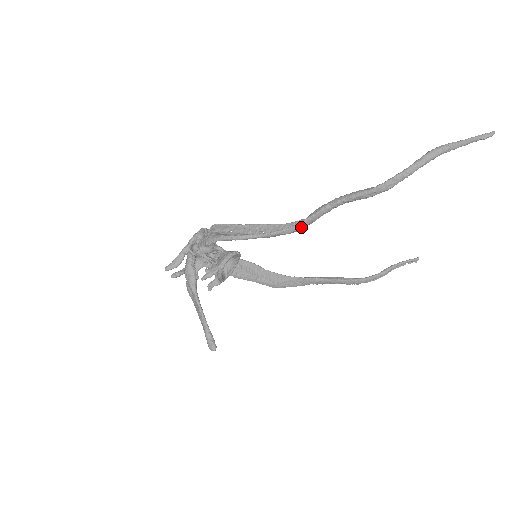
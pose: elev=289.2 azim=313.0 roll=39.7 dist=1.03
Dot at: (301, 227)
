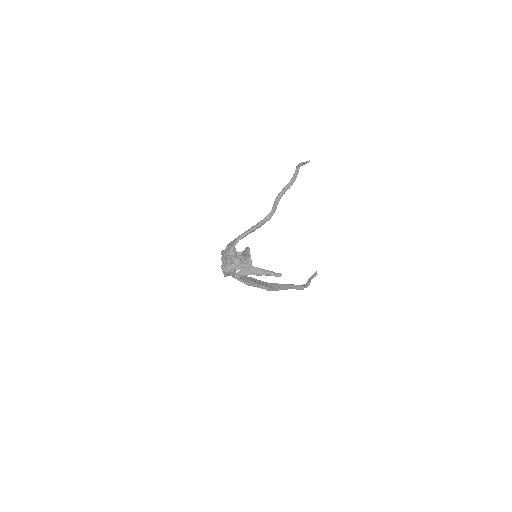
Dot at: (273, 212)
